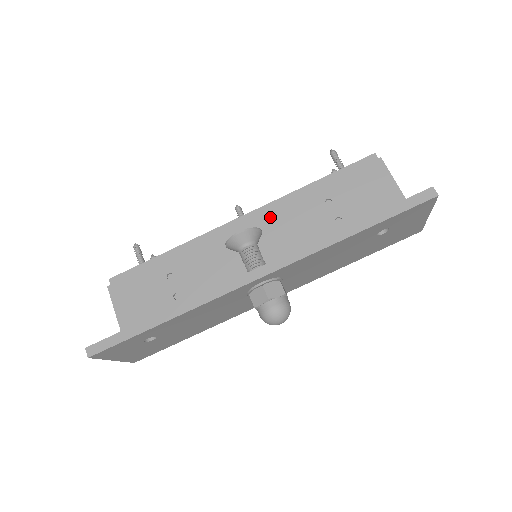
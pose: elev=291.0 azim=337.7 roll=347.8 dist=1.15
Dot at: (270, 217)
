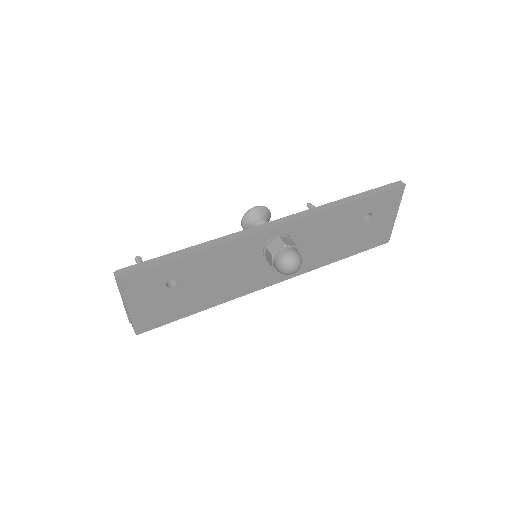
Dot at: occluded
